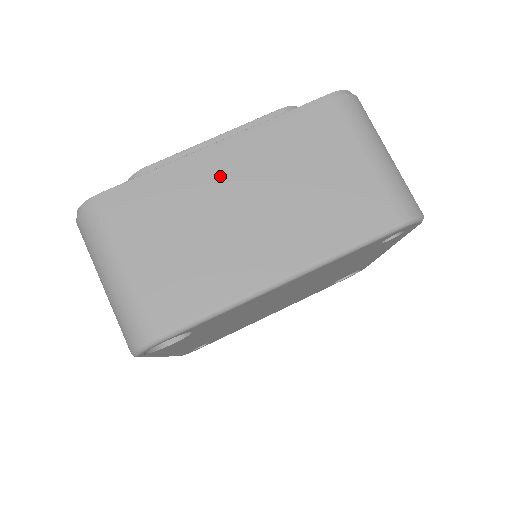
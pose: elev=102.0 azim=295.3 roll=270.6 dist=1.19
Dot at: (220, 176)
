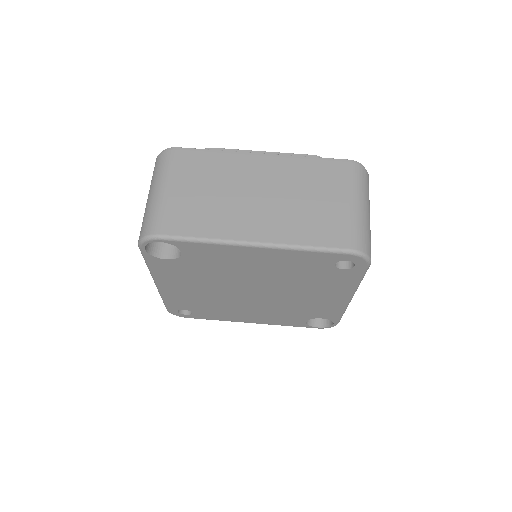
Dot at: (253, 170)
